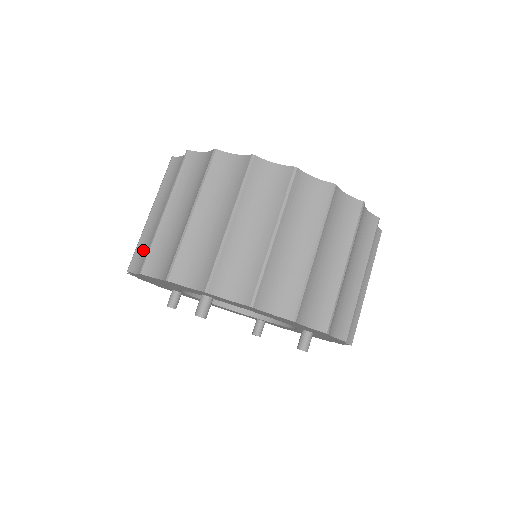
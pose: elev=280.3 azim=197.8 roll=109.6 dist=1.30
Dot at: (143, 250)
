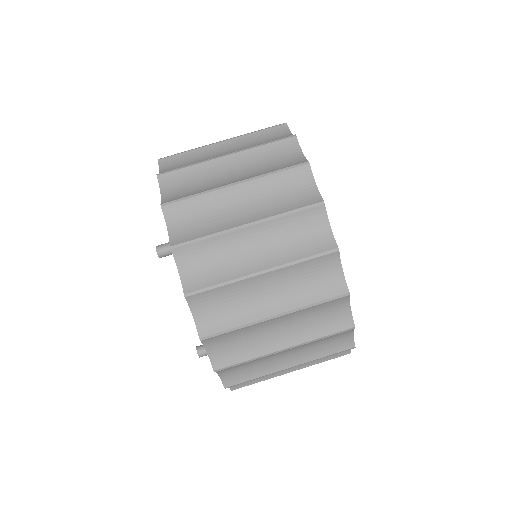
Dot at: (184, 160)
